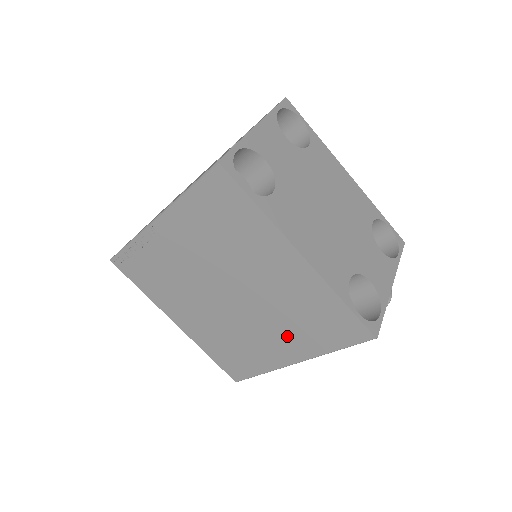
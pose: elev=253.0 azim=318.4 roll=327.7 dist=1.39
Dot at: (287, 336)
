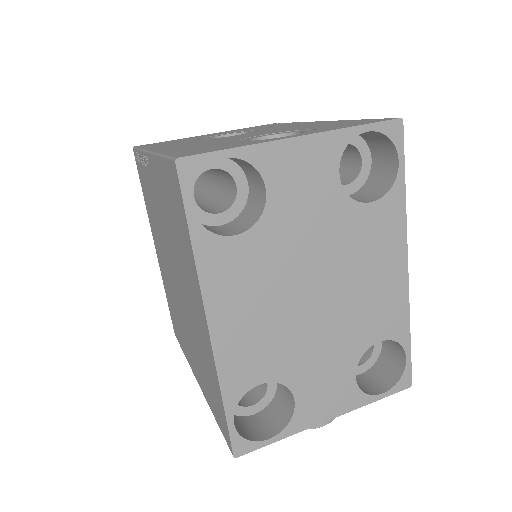
Dot at: (196, 359)
